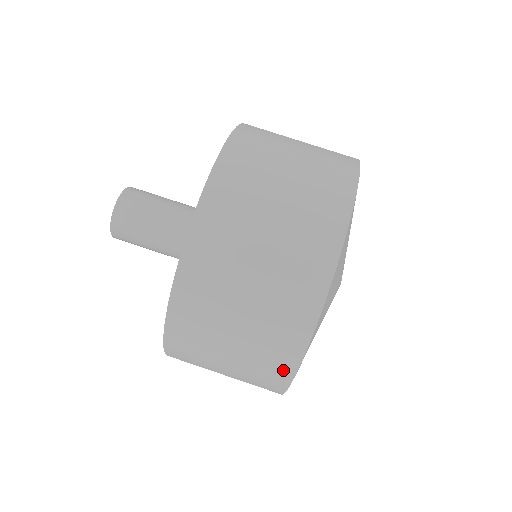
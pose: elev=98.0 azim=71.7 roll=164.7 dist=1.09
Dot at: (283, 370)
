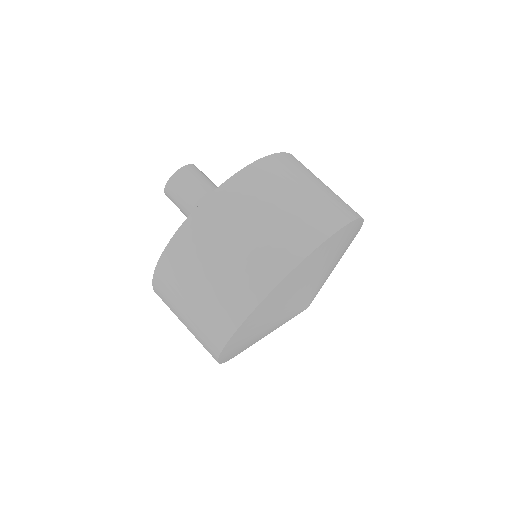
Dot at: occluded
